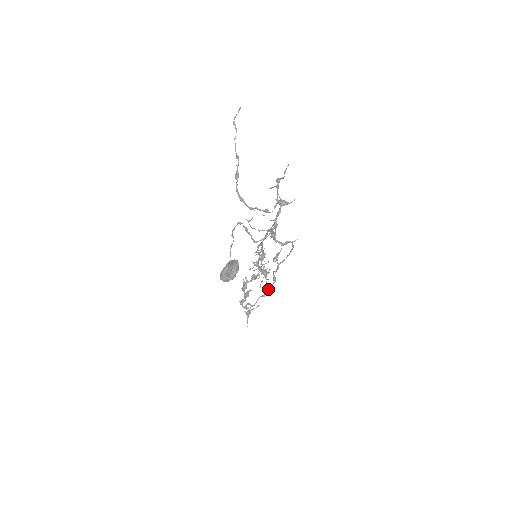
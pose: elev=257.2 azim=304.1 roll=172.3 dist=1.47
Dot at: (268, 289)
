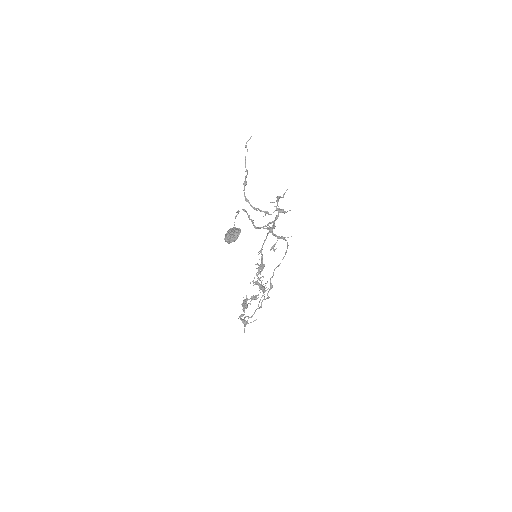
Dot at: occluded
